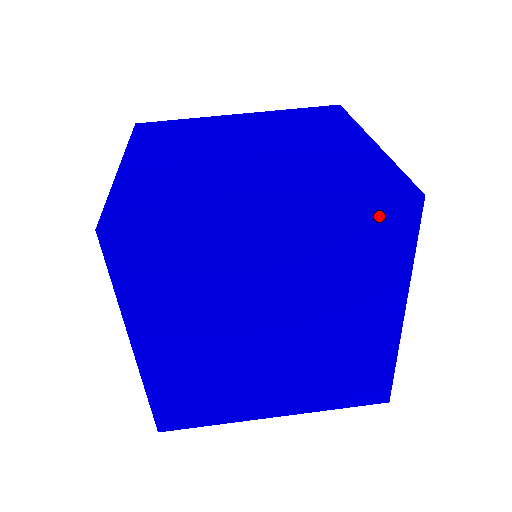
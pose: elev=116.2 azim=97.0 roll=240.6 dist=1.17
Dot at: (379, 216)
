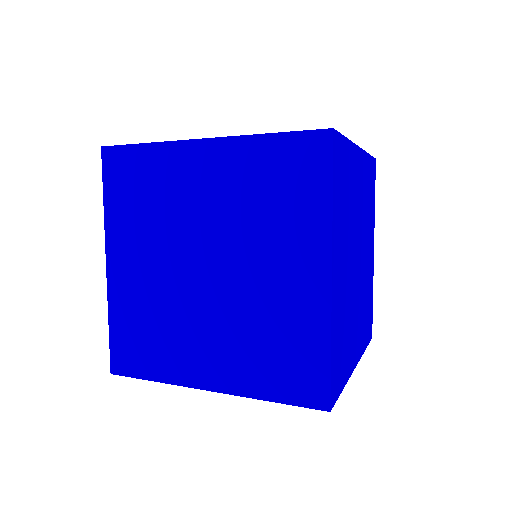
Dot at: occluded
